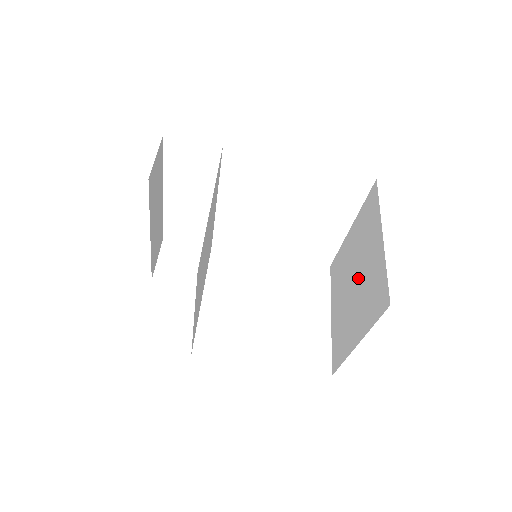
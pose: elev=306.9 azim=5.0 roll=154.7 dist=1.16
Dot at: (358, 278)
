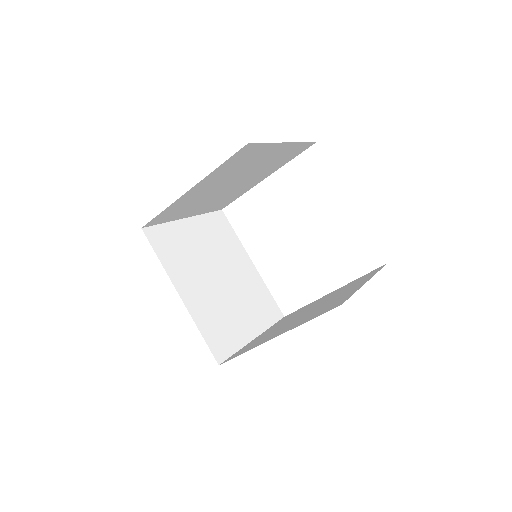
Dot at: occluded
